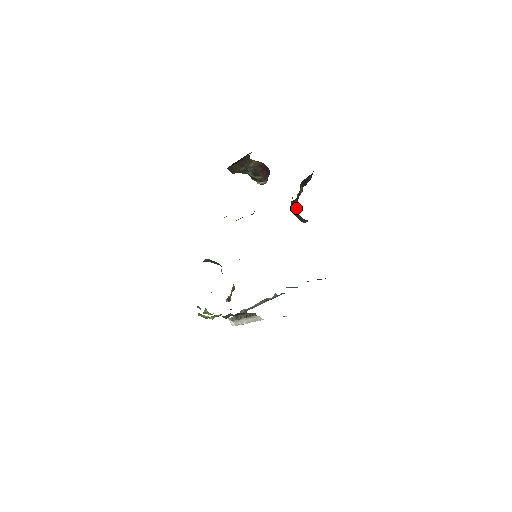
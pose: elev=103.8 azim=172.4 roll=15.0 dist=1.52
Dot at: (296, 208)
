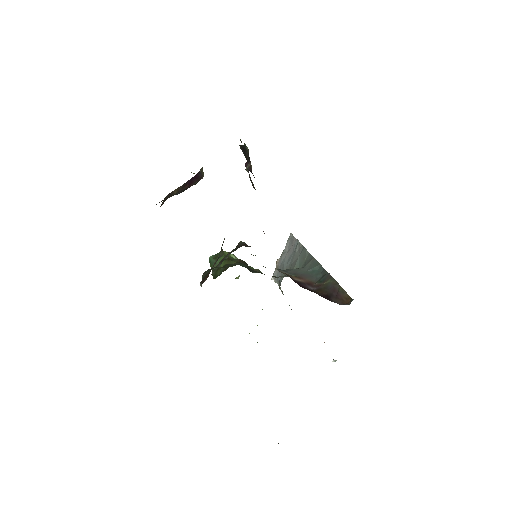
Dot at: occluded
